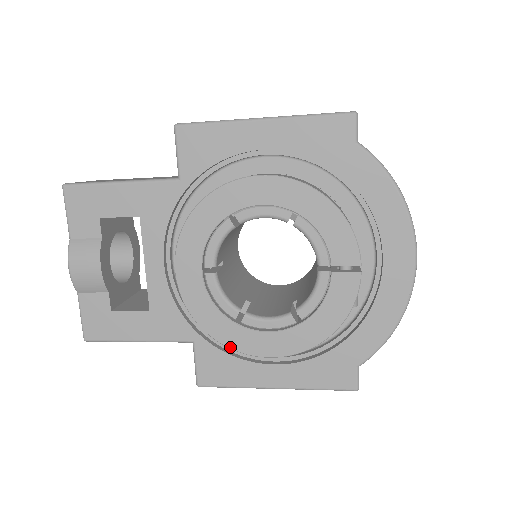
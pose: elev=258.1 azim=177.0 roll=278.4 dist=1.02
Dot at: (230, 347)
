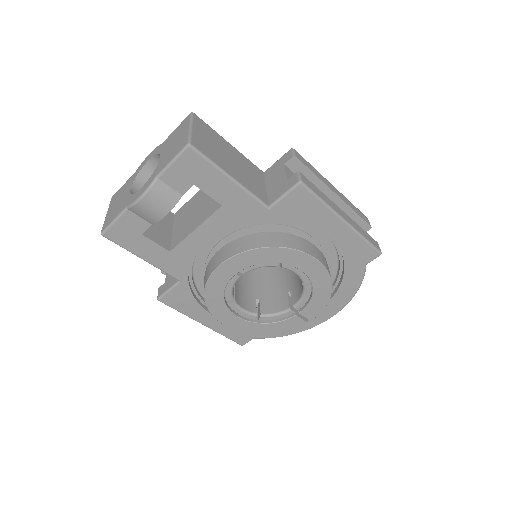
Dot at: (210, 311)
